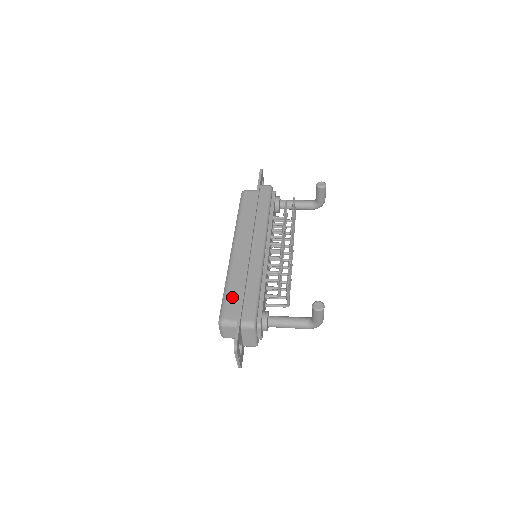
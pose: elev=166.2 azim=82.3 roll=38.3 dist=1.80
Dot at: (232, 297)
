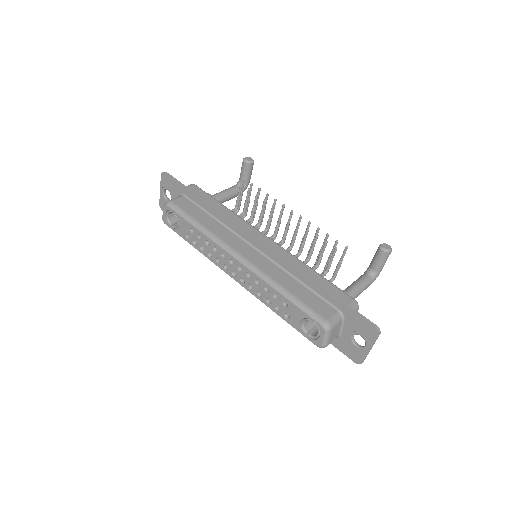
Dot at: (305, 297)
